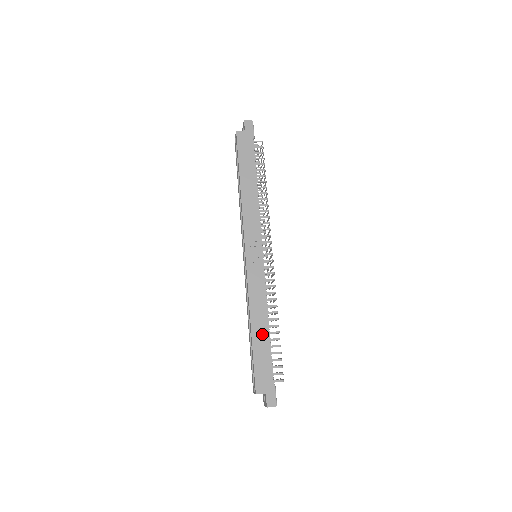
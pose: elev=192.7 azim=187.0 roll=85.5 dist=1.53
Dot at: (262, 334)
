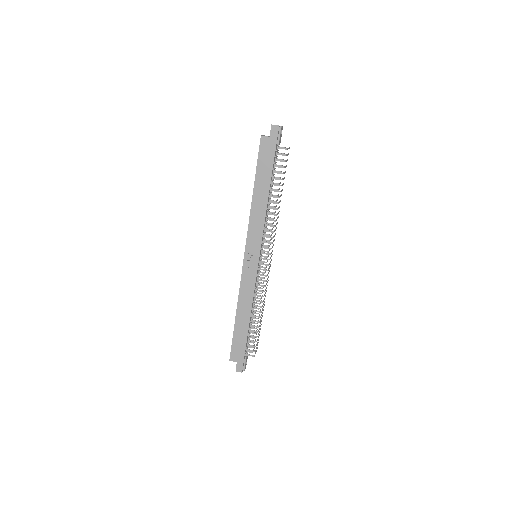
Dot at: (243, 322)
